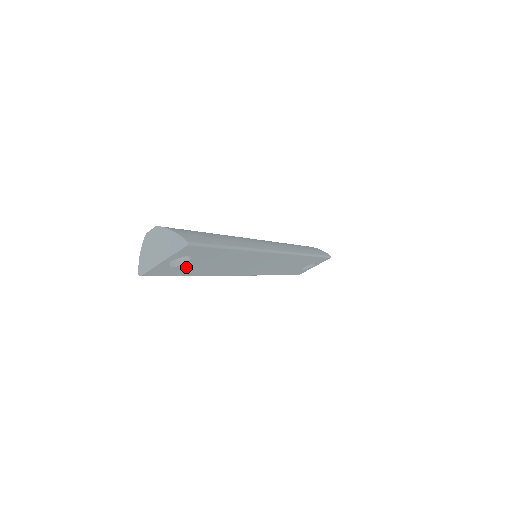
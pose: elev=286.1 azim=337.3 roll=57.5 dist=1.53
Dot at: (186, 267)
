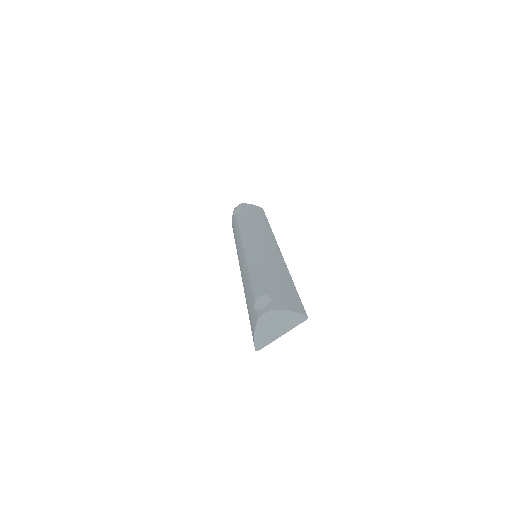
Dot at: occluded
